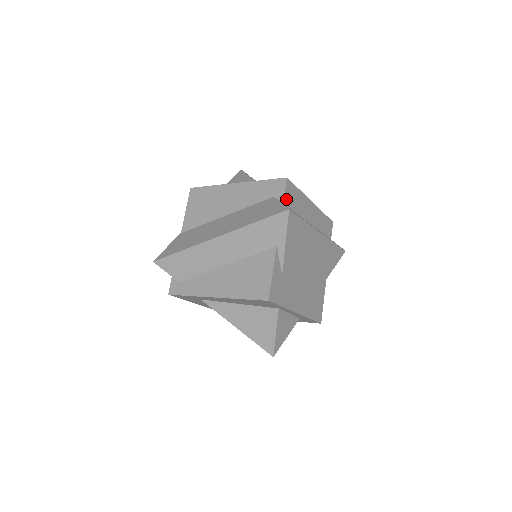
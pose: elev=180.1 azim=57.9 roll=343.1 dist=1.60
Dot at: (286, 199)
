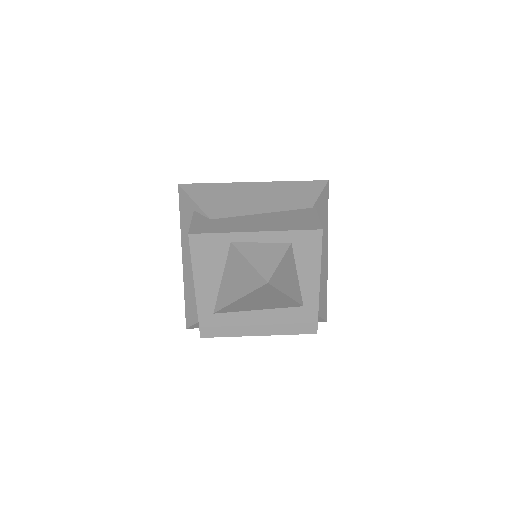
Dot at: occluded
